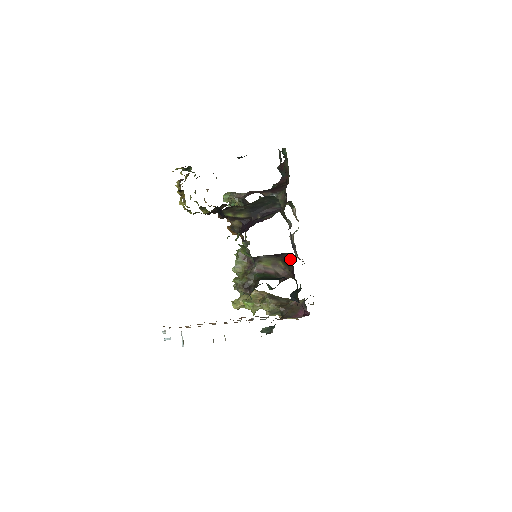
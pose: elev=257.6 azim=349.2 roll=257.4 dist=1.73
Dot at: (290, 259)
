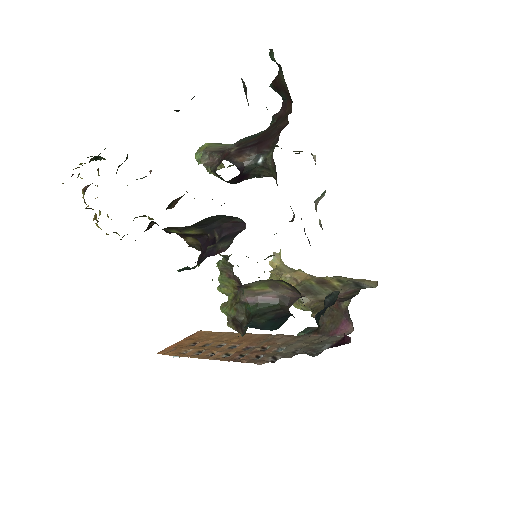
Dot at: occluded
